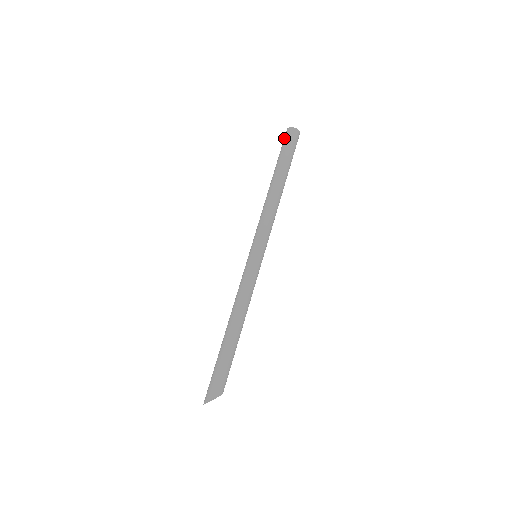
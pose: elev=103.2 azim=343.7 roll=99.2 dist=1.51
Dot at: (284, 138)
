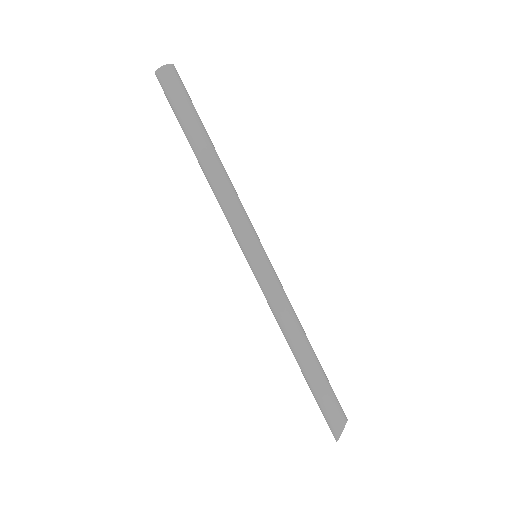
Dot at: occluded
